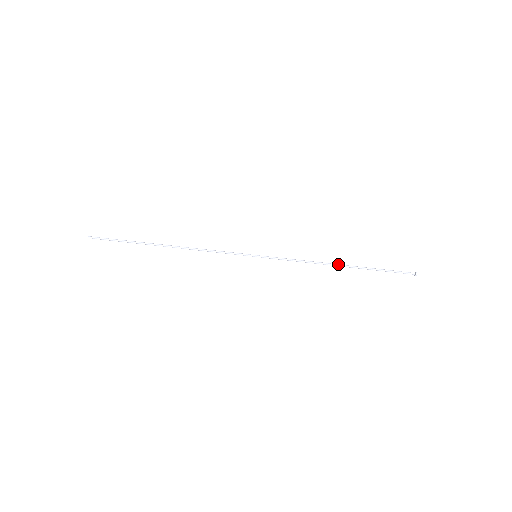
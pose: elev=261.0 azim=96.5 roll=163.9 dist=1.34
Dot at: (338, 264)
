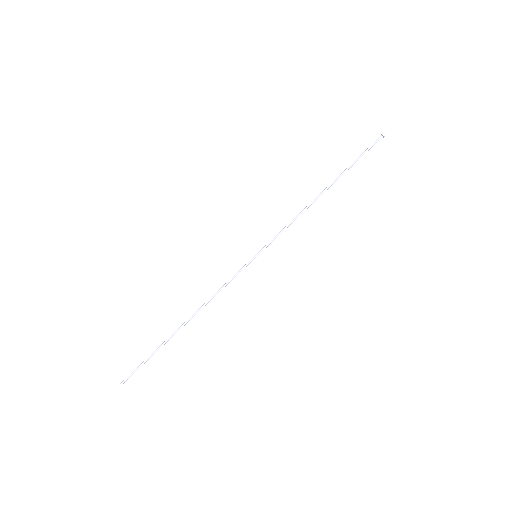
Dot at: (320, 193)
